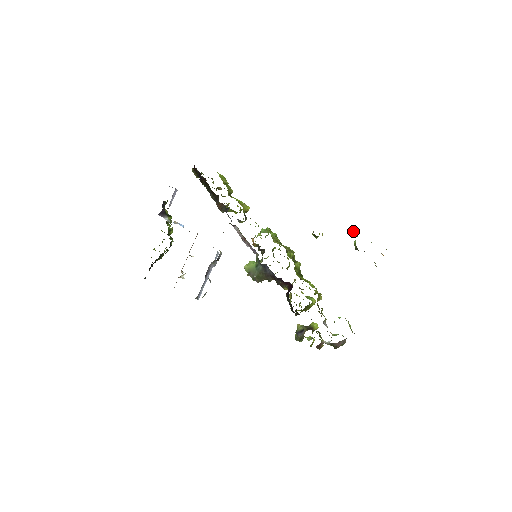
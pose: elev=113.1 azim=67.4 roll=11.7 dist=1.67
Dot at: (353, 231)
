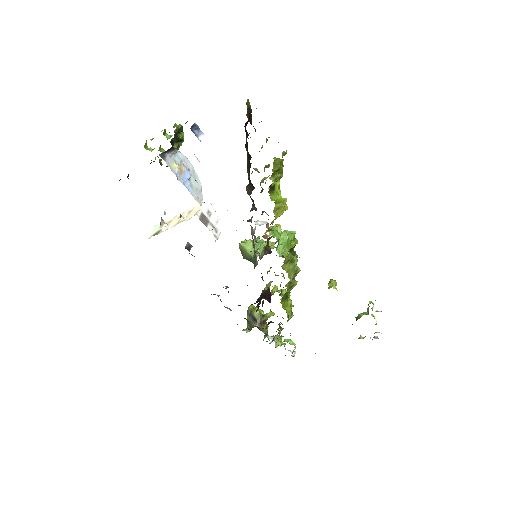
Dot at: occluded
